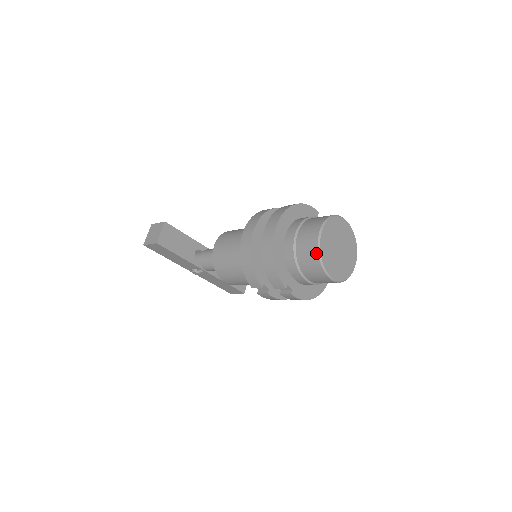
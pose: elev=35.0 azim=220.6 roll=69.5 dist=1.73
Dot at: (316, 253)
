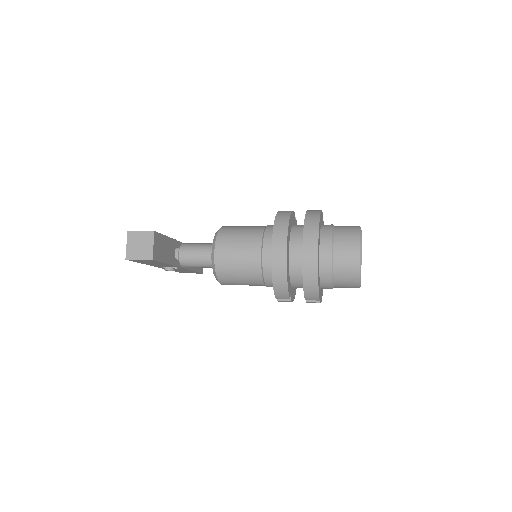
Dot at: (358, 272)
